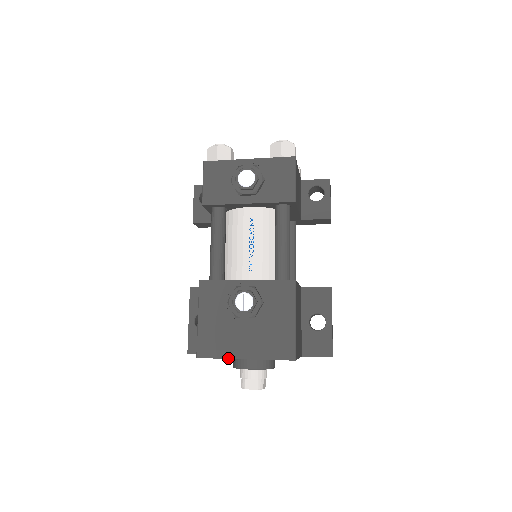
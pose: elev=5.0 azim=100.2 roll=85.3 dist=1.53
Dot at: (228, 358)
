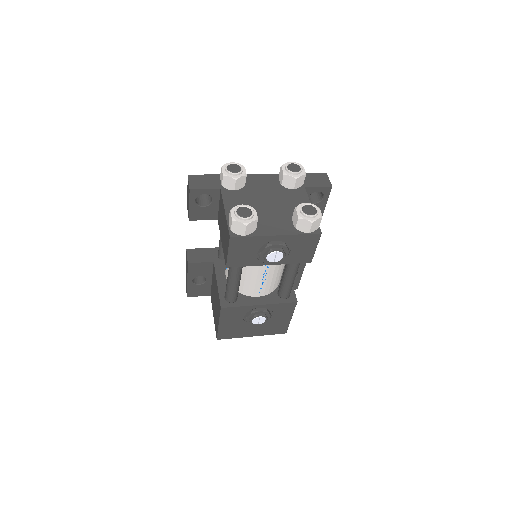
Dot at: (240, 337)
